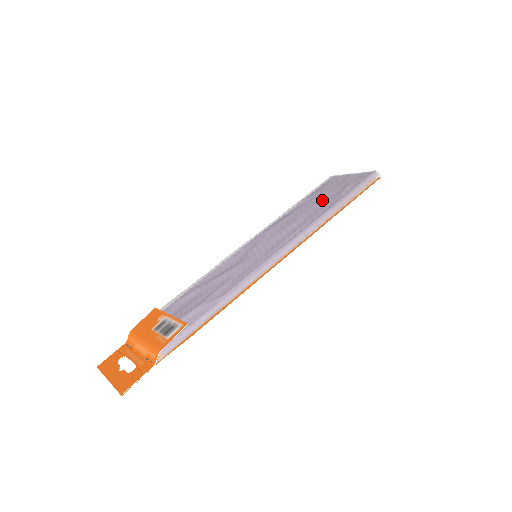
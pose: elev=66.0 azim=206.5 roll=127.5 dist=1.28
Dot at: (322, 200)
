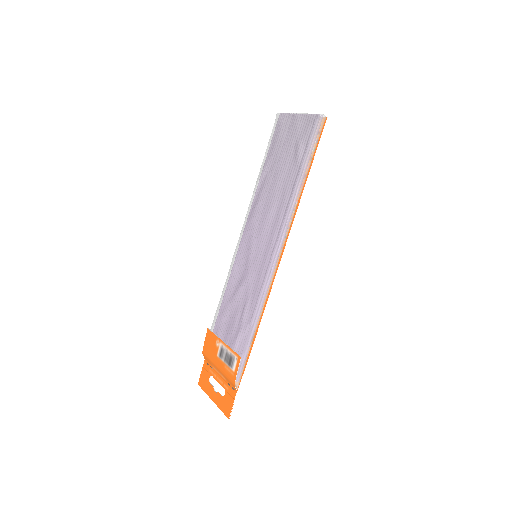
Dot at: (283, 170)
